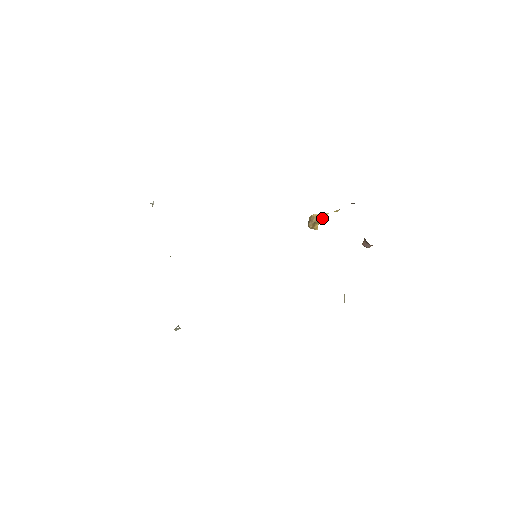
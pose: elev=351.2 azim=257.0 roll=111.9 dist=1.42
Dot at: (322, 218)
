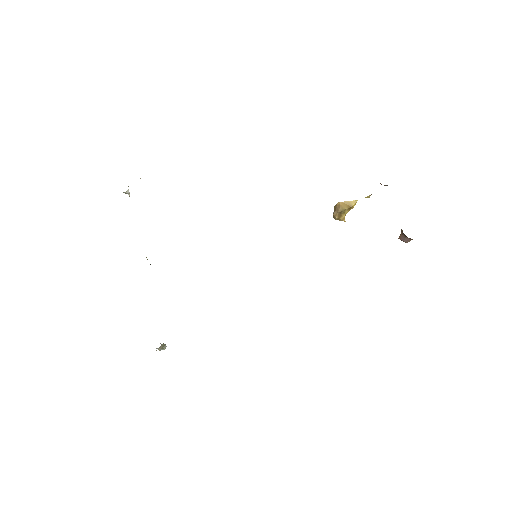
Dot at: (350, 206)
